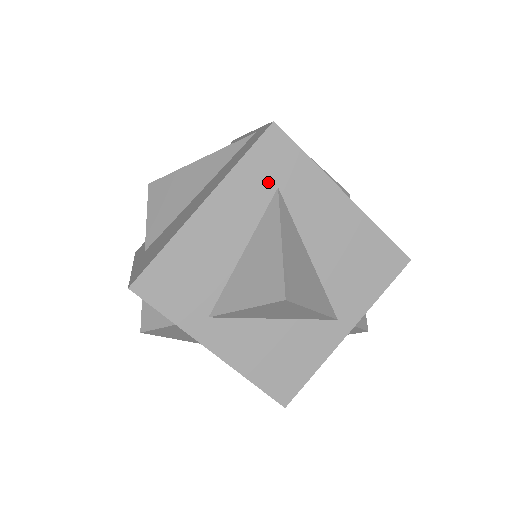
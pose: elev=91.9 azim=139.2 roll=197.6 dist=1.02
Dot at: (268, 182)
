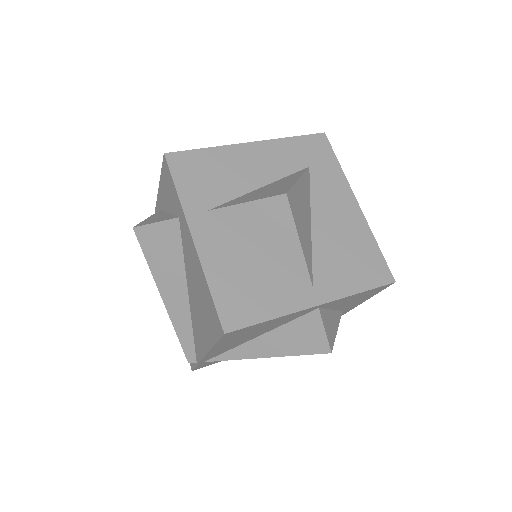
Dot at: (304, 160)
